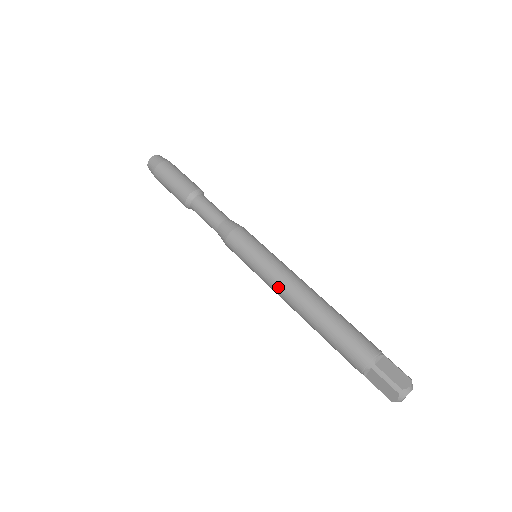
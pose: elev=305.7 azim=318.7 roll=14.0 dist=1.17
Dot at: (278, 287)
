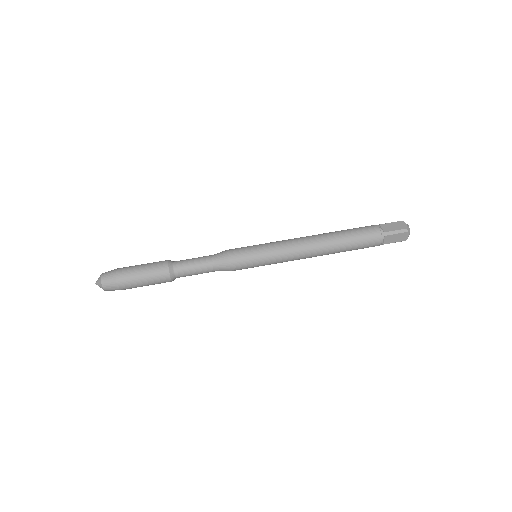
Dot at: (295, 255)
